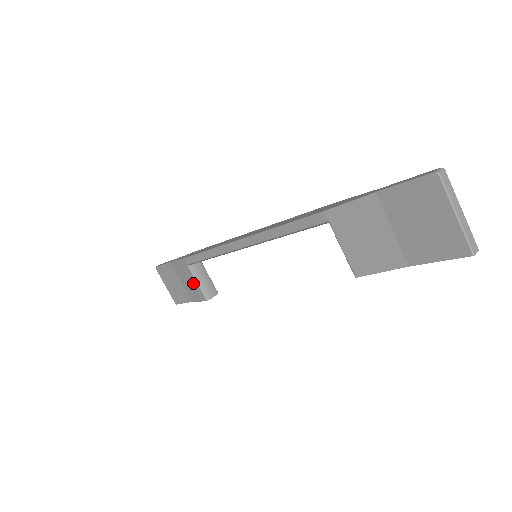
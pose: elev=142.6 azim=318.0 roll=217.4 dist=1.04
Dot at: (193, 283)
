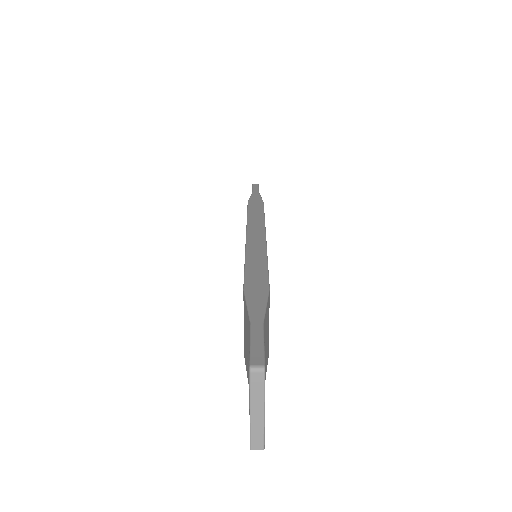
Dot at: occluded
